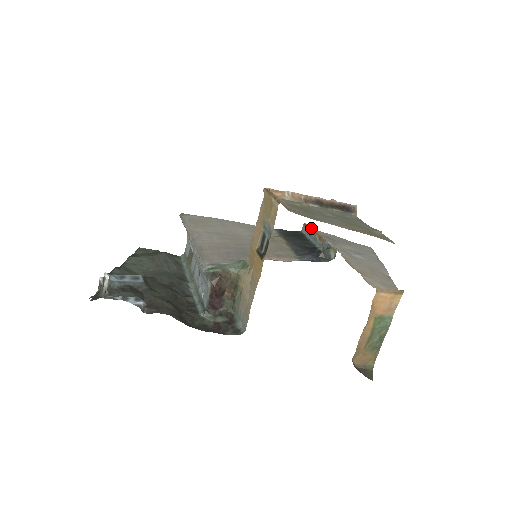
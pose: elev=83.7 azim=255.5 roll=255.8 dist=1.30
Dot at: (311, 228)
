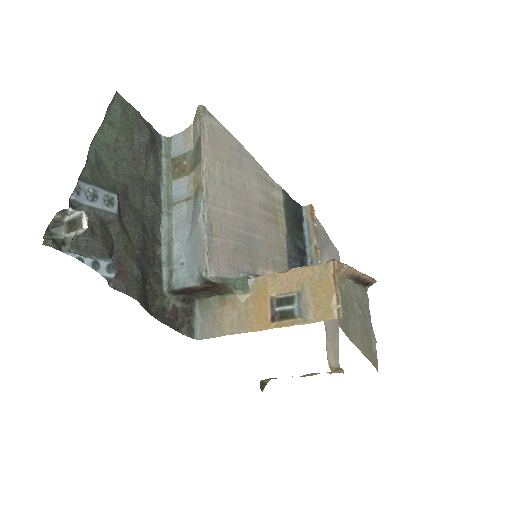
Dot at: (315, 222)
